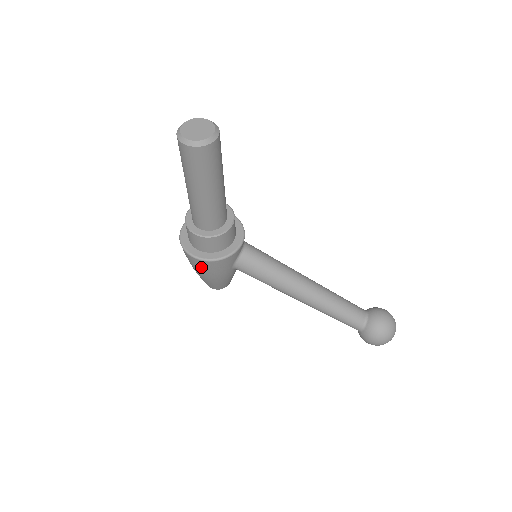
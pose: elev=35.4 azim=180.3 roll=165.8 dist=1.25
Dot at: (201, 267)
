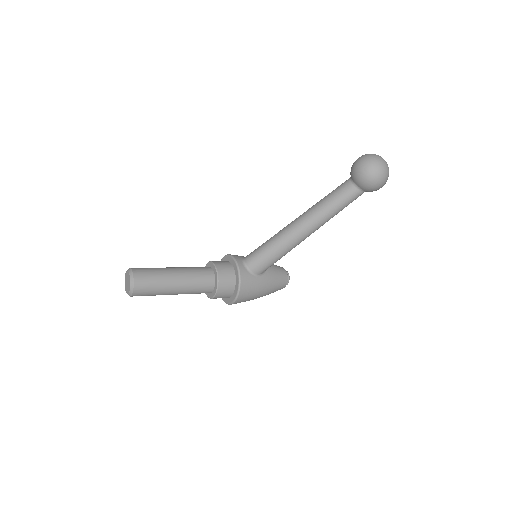
Dot at: (246, 299)
